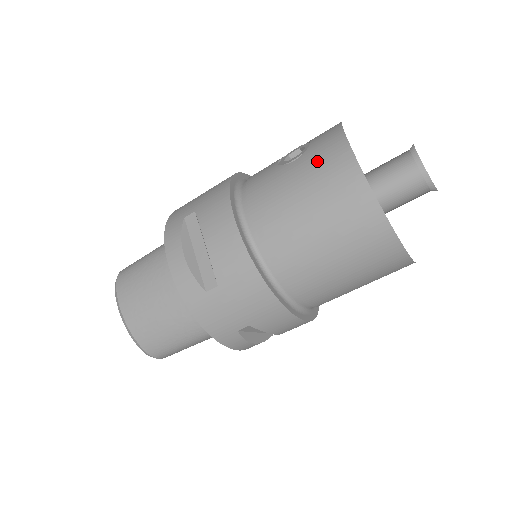
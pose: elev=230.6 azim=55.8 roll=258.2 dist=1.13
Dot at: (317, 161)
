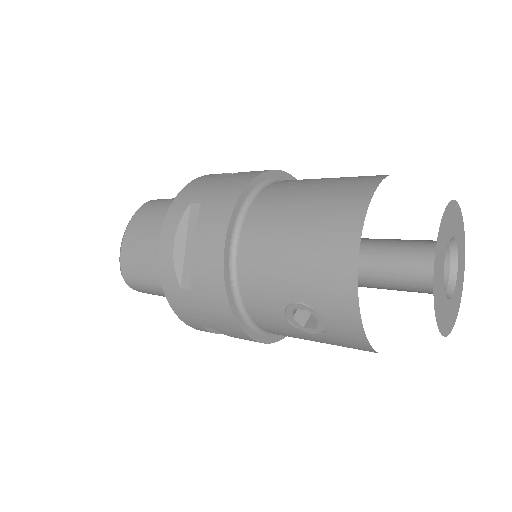
Dot at: occluded
